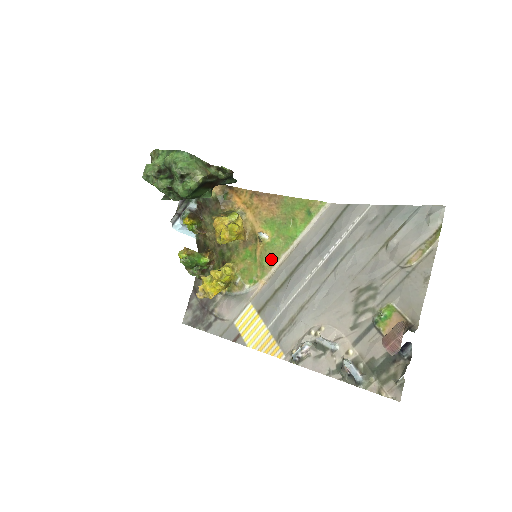
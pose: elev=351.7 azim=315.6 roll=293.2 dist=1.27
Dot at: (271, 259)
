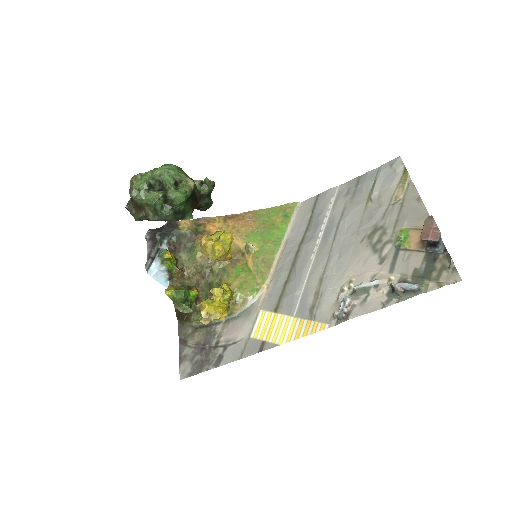
Dot at: (266, 263)
